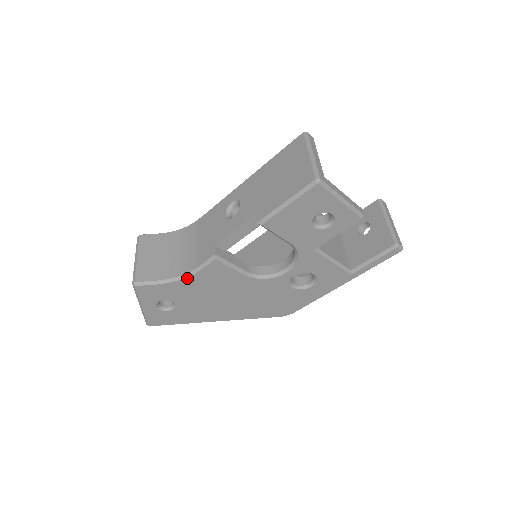
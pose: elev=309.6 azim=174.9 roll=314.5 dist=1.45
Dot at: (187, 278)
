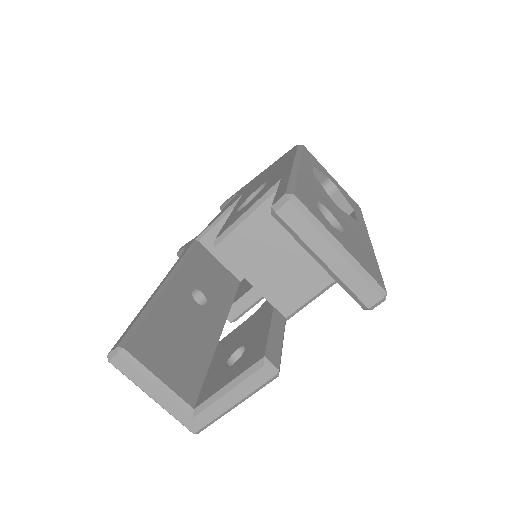
Dot at: occluded
